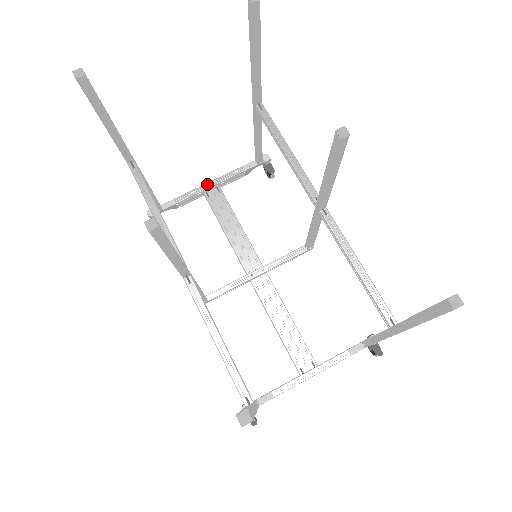
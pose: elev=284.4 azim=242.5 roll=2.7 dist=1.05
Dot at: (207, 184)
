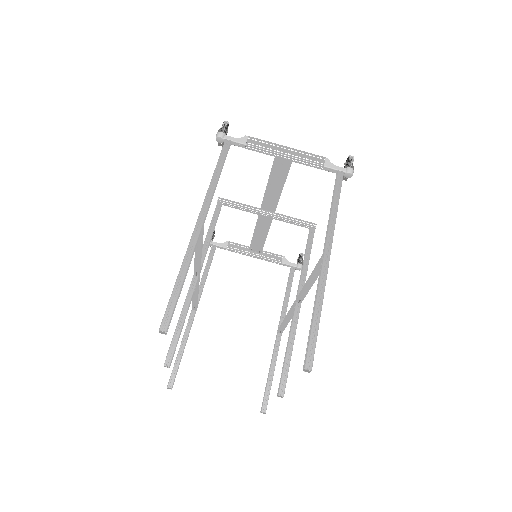
Dot at: (282, 156)
